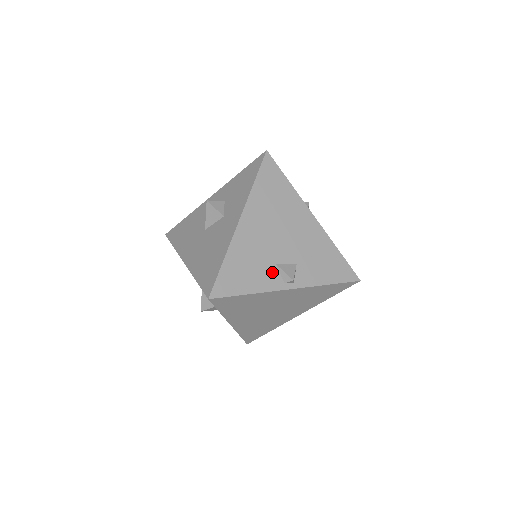
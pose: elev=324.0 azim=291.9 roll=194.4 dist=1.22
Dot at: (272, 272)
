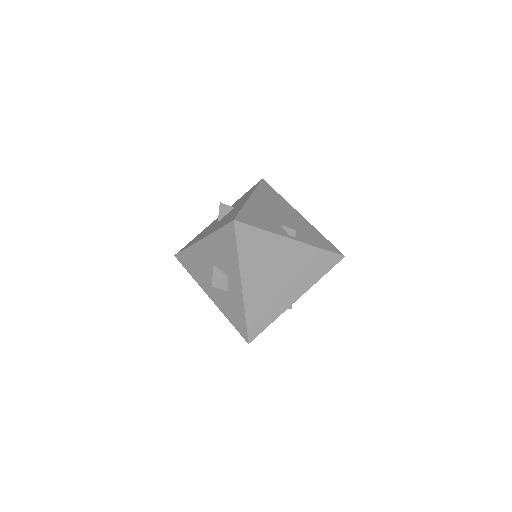
Dot at: (278, 227)
